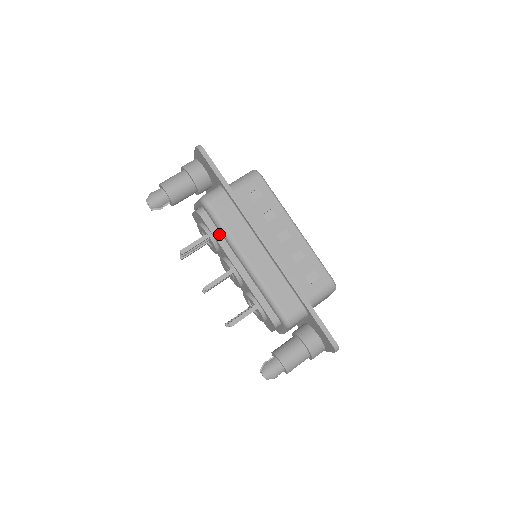
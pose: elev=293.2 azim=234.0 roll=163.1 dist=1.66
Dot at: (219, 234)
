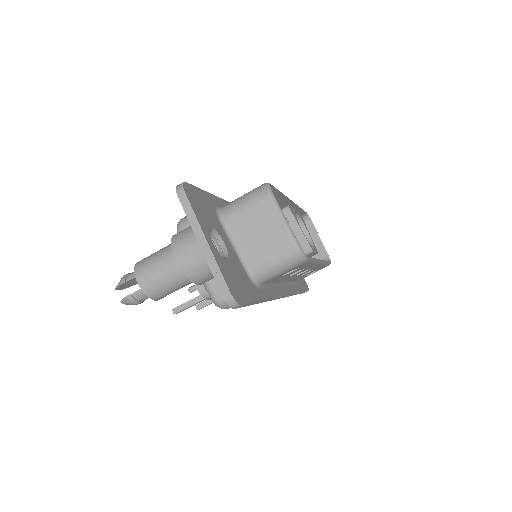
Dot at: occluded
